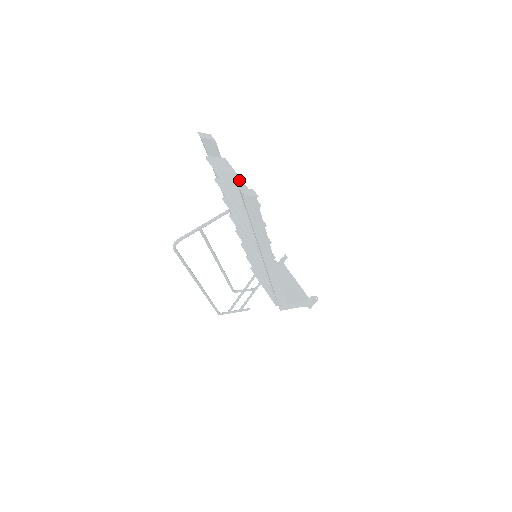
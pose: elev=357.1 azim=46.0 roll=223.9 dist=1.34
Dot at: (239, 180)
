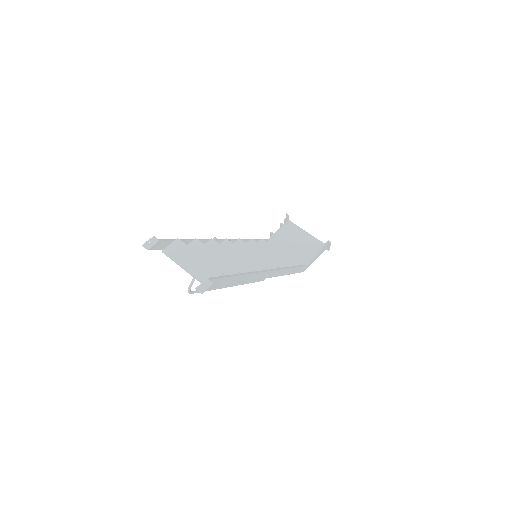
Dot at: (196, 257)
